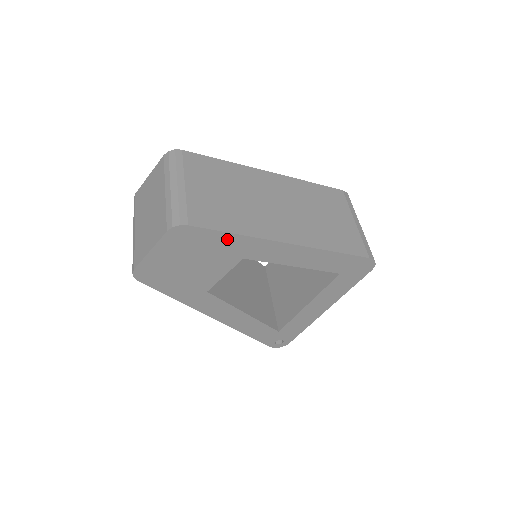
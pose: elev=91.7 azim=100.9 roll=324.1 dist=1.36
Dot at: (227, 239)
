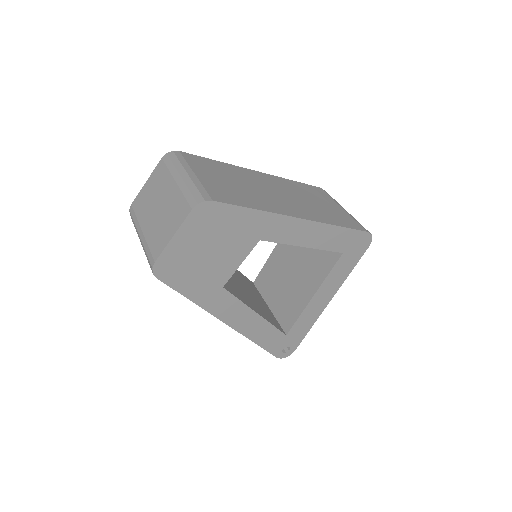
Dot at: (247, 216)
